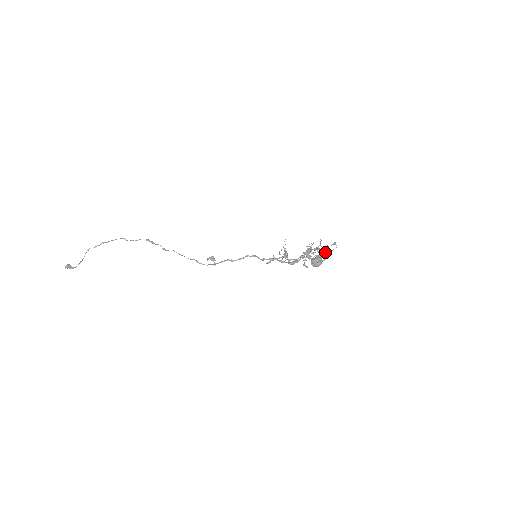
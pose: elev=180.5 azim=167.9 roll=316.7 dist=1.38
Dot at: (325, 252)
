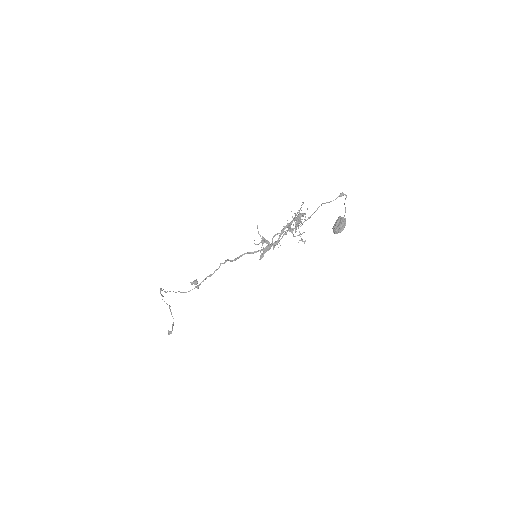
Dot at: occluded
